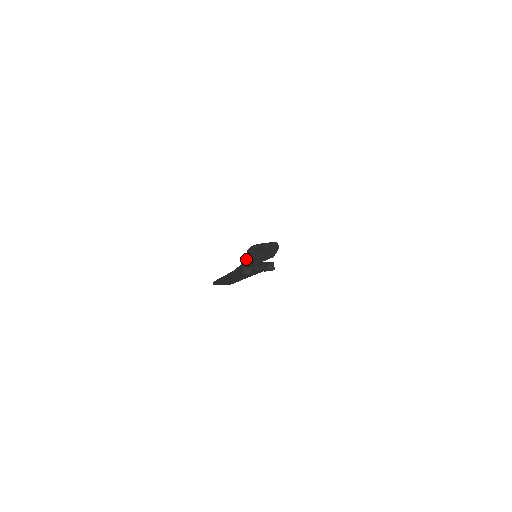
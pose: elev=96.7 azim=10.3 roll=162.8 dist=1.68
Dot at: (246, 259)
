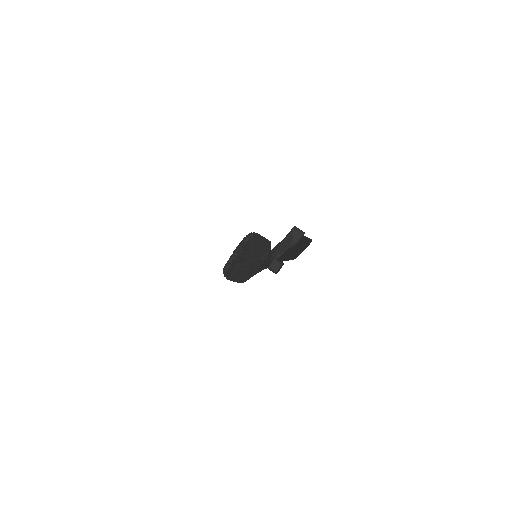
Dot at: (241, 281)
